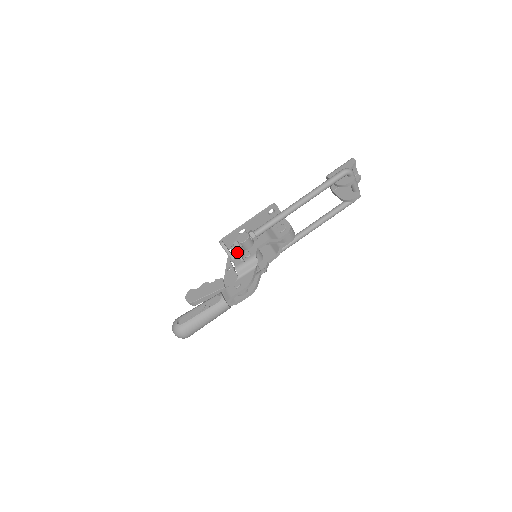
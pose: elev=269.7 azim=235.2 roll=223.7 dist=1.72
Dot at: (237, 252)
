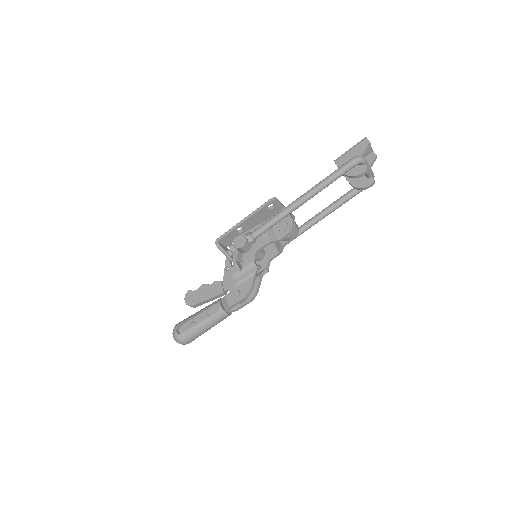
Dot at: occluded
